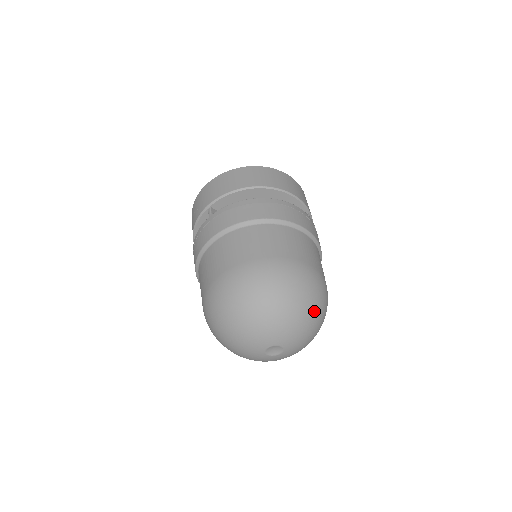
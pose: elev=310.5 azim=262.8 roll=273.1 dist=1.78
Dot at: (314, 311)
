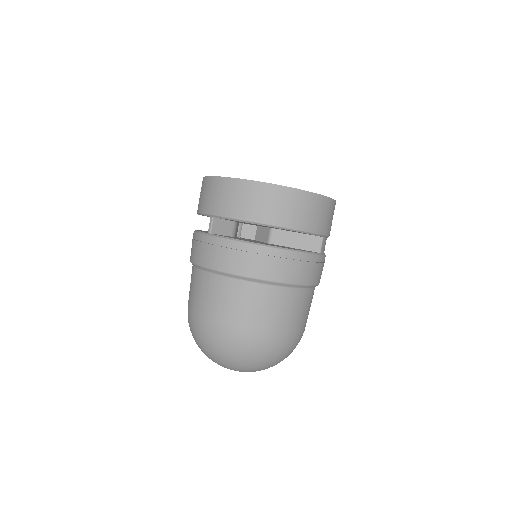
Dot at: (277, 363)
